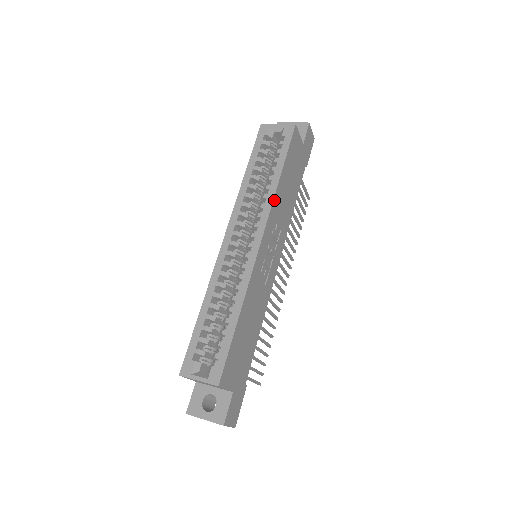
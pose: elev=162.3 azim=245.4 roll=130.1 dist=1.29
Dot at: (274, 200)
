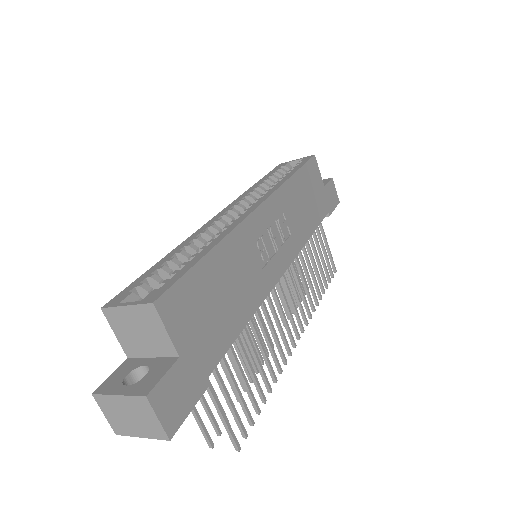
Dot at: (283, 187)
